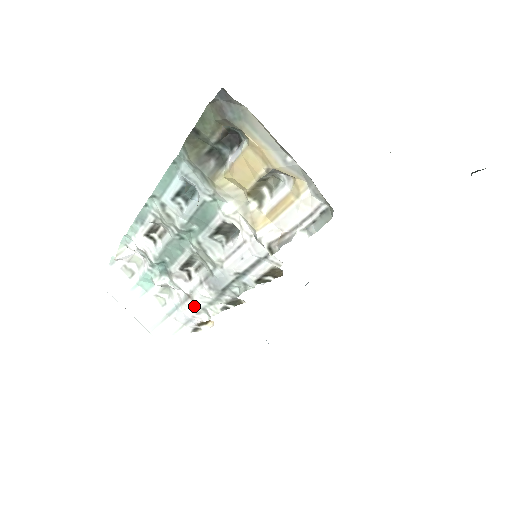
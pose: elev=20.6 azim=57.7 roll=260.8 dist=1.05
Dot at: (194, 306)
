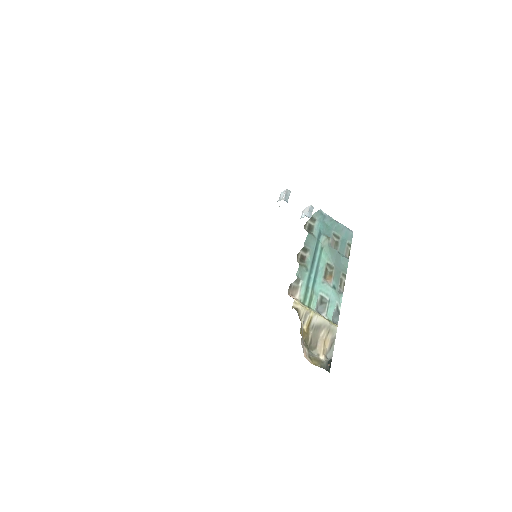
Dot at: occluded
